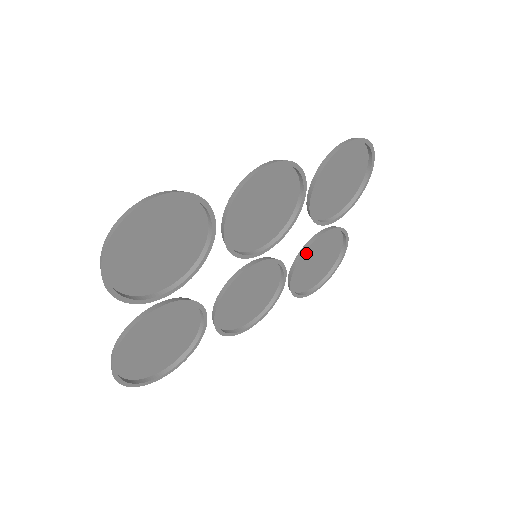
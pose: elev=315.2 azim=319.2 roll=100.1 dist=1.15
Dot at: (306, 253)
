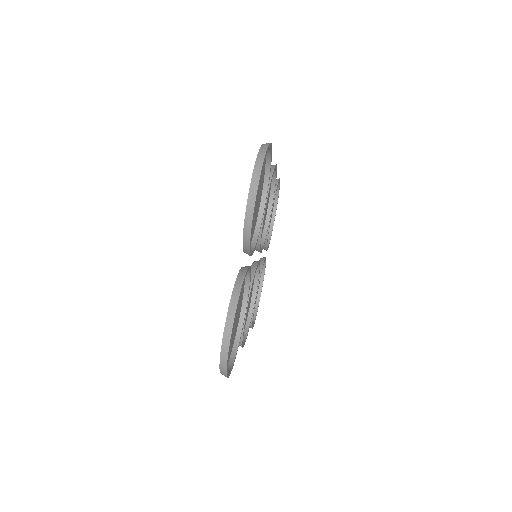
Dot at: occluded
